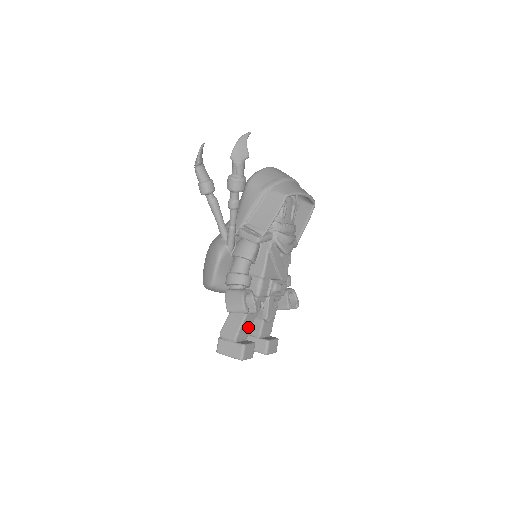
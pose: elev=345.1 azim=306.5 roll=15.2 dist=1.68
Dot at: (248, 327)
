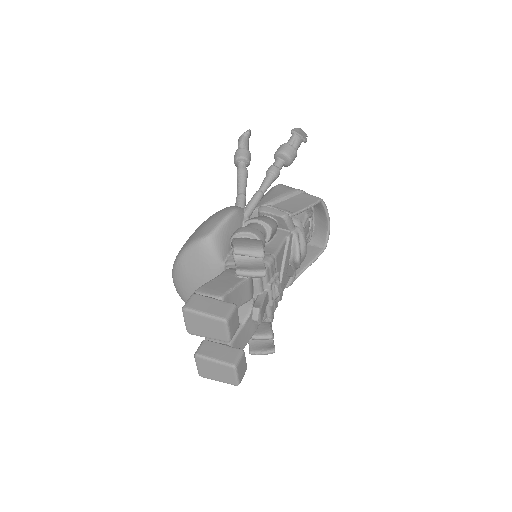
Dot at: occluded
